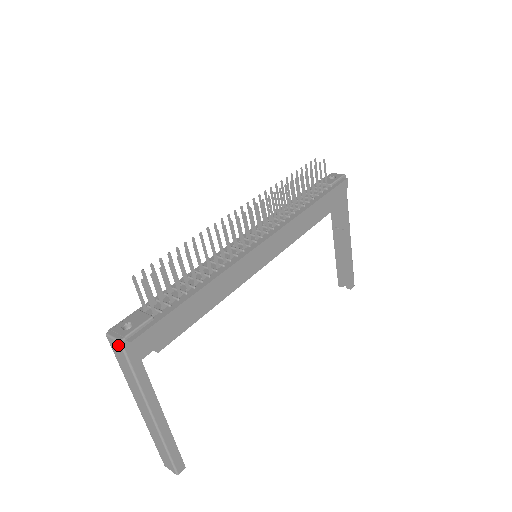
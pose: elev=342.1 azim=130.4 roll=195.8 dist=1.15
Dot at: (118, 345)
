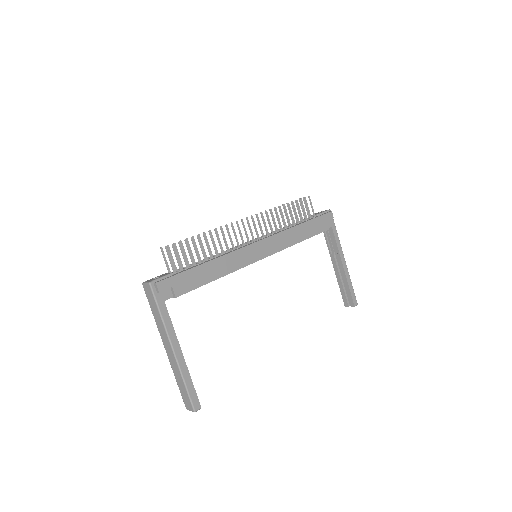
Dot at: (148, 287)
